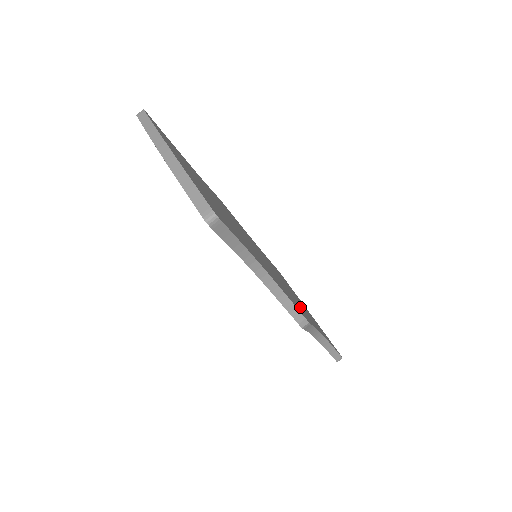
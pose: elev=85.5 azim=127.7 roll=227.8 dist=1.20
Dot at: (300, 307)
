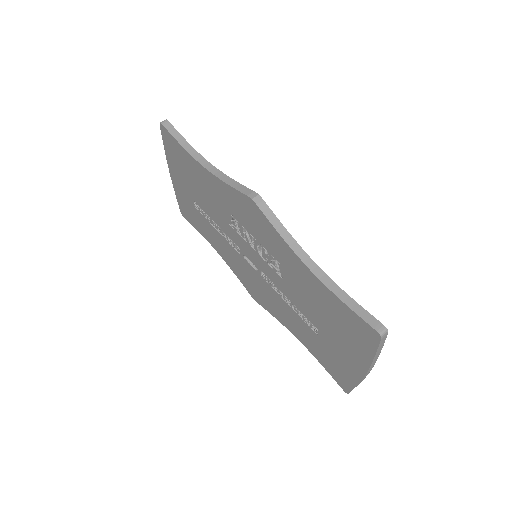
Dot at: occluded
